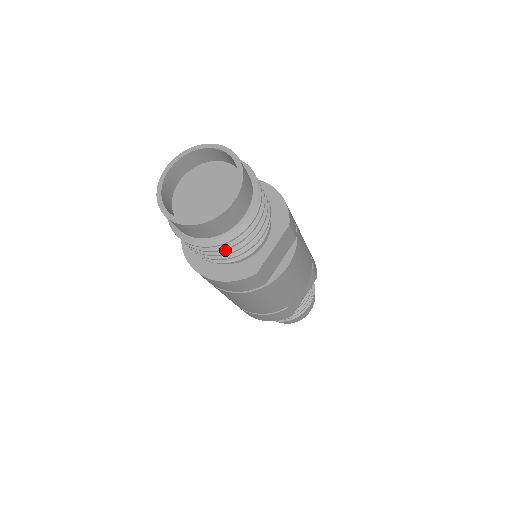
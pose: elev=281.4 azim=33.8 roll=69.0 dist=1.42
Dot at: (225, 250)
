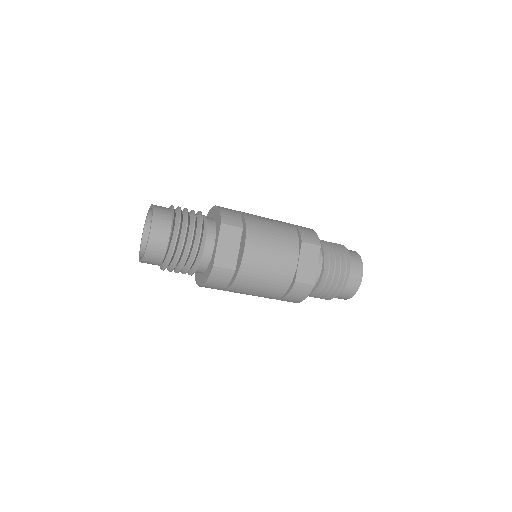
Dot at: (182, 262)
